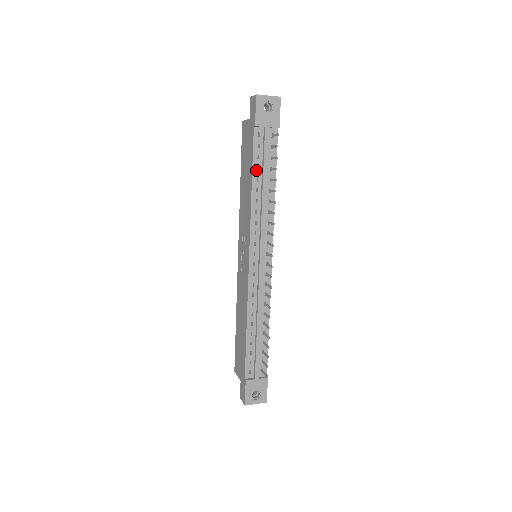
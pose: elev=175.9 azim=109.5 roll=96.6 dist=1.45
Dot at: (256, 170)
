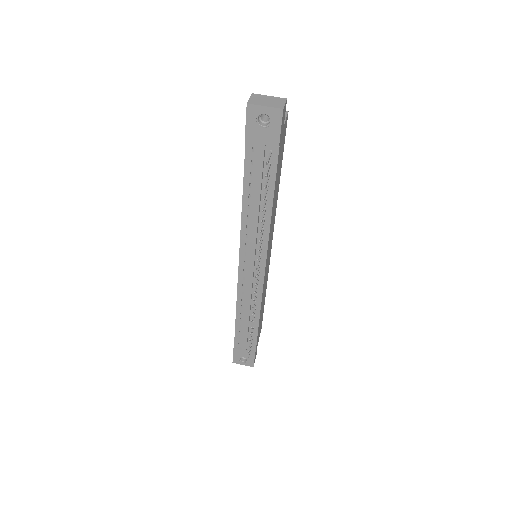
Dot at: (248, 187)
